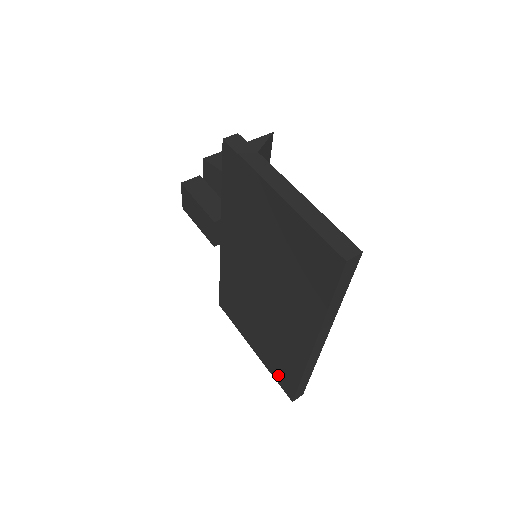
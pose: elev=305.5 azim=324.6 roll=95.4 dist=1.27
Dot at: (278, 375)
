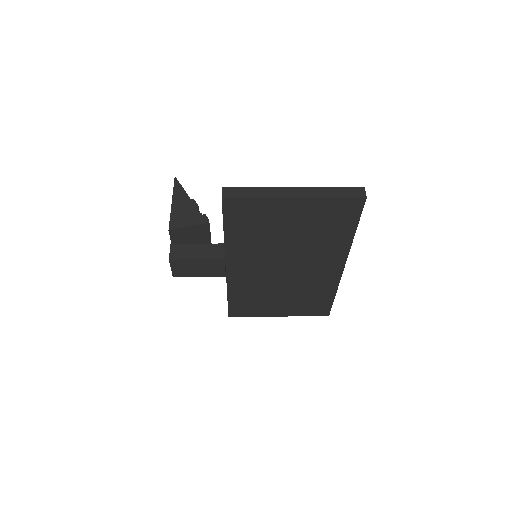
Dot at: (311, 311)
